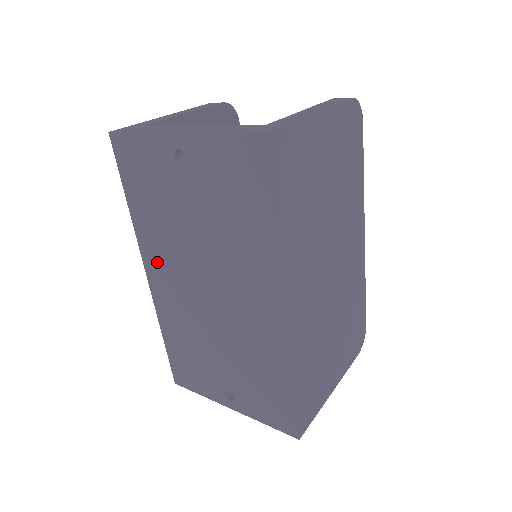
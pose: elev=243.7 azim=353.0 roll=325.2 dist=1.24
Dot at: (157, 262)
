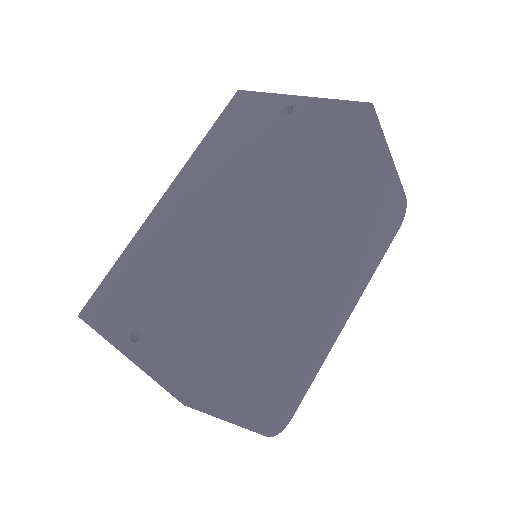
Dot at: (187, 185)
